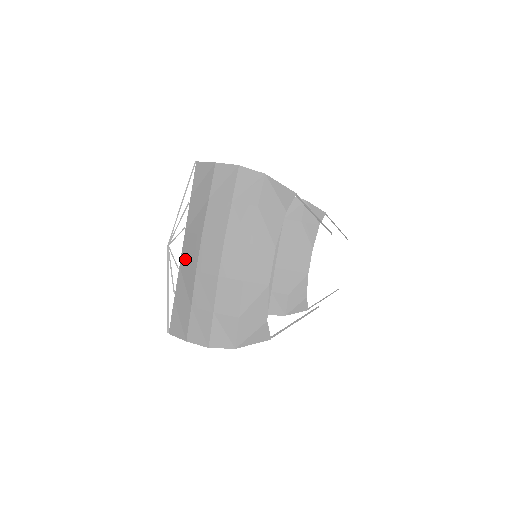
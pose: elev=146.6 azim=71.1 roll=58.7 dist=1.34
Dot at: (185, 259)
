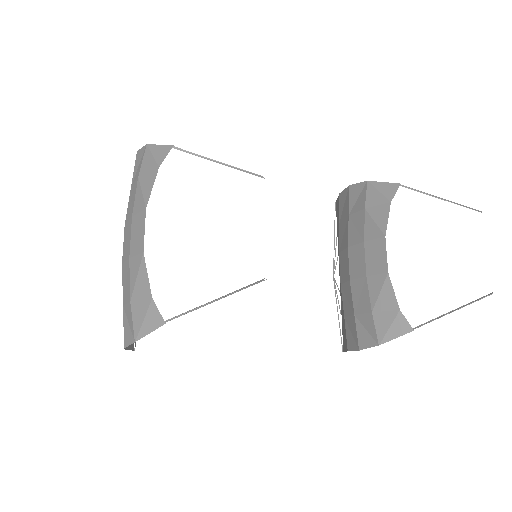
Dot at: occluded
